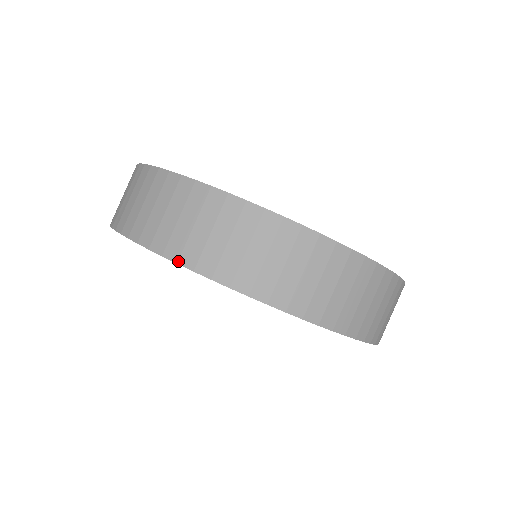
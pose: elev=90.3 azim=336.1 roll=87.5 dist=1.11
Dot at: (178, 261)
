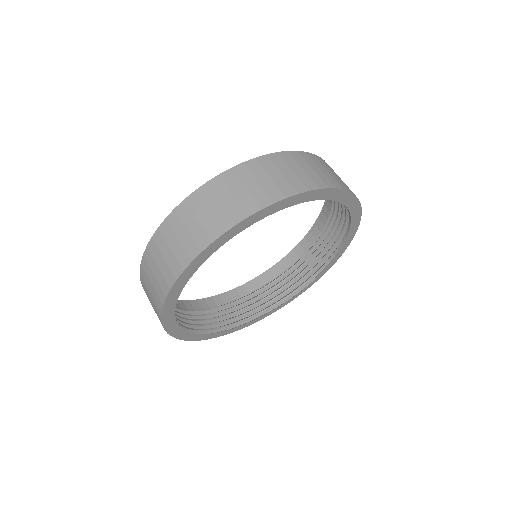
Dot at: (319, 187)
